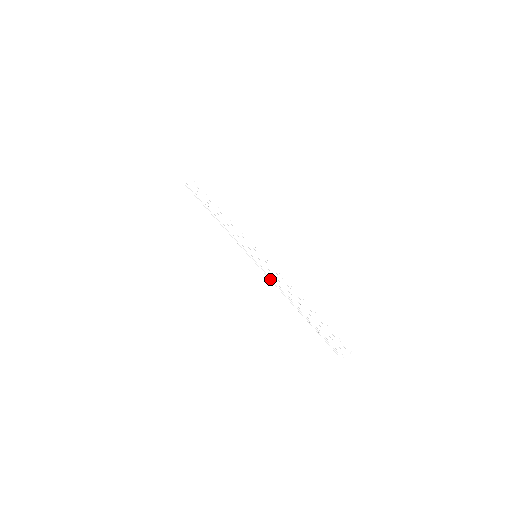
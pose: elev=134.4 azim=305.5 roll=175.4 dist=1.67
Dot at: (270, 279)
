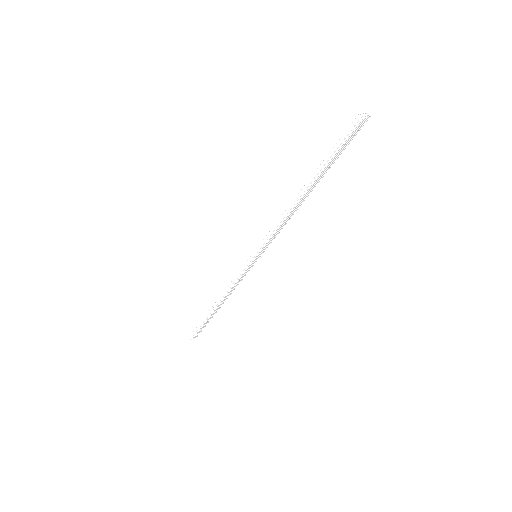
Dot at: (272, 233)
